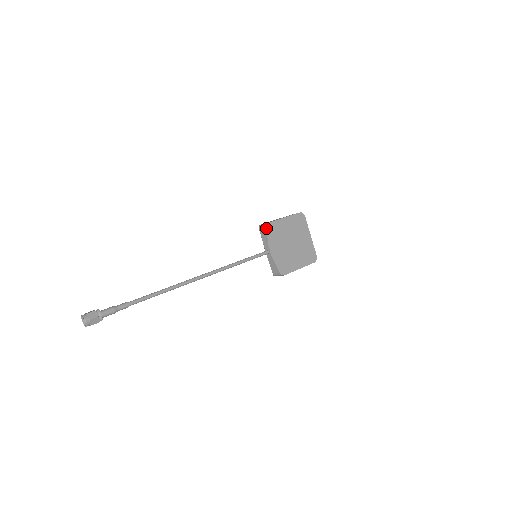
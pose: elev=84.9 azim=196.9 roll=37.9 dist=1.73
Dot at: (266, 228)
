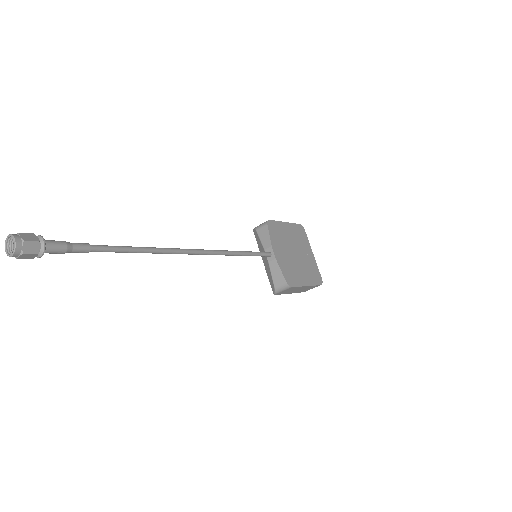
Dot at: (267, 224)
